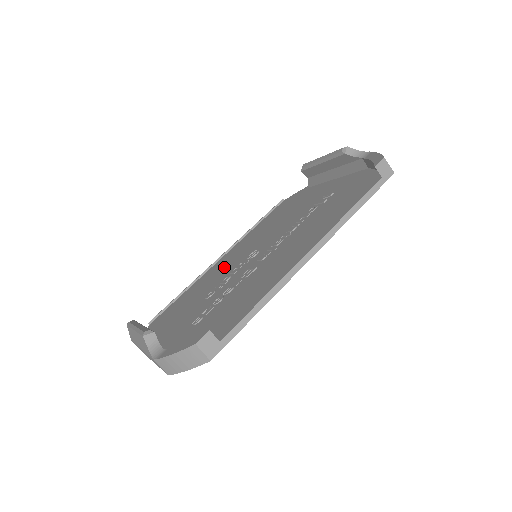
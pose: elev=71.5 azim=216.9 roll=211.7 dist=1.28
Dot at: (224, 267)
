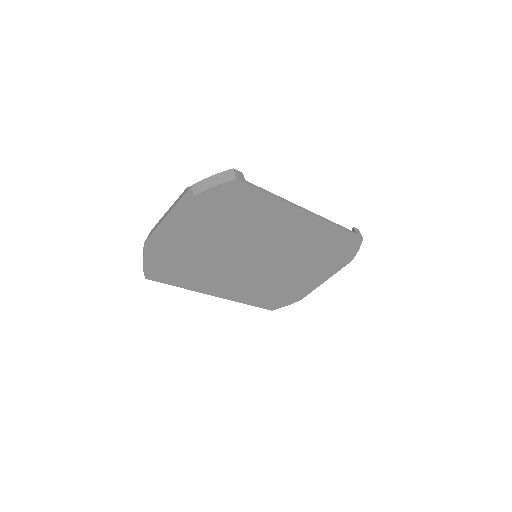
Dot at: occluded
